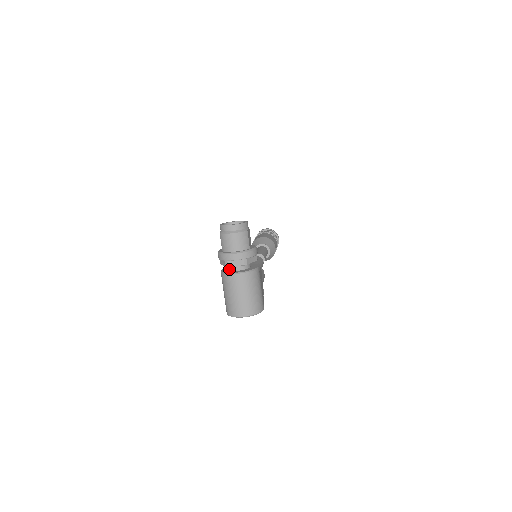
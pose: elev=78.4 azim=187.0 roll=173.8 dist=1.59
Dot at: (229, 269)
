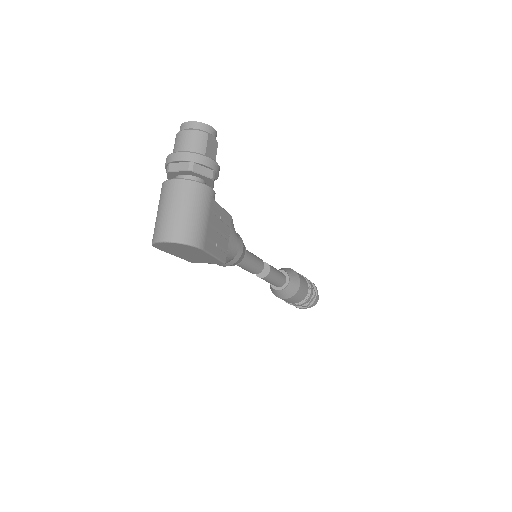
Dot at: occluded
